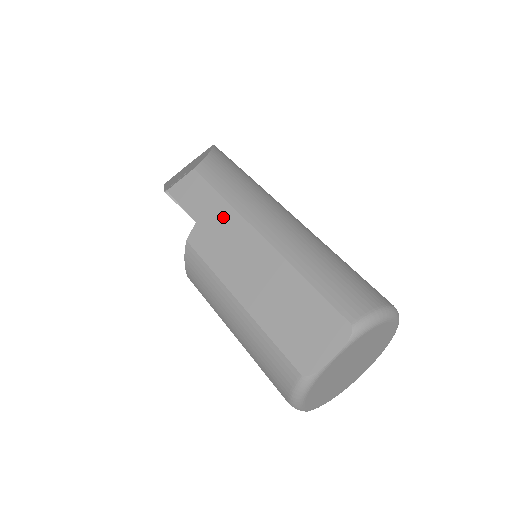
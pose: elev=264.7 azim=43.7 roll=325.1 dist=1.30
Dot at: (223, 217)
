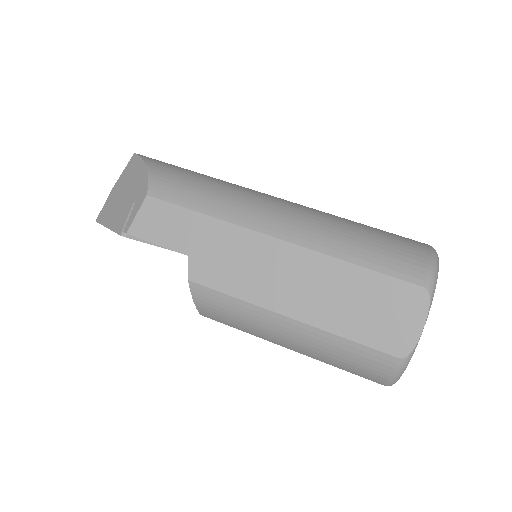
Dot at: (219, 237)
